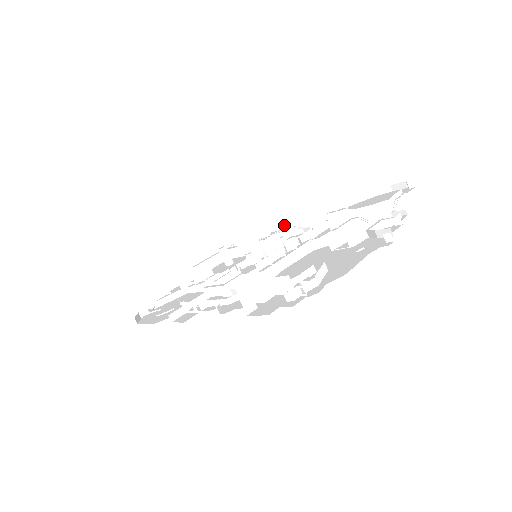
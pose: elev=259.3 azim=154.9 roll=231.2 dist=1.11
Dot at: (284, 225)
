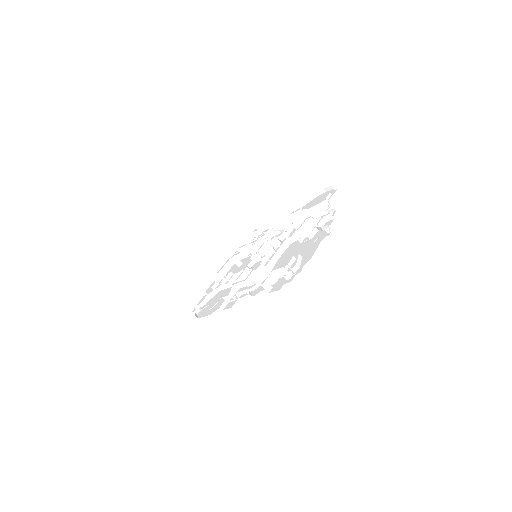
Dot at: (264, 228)
